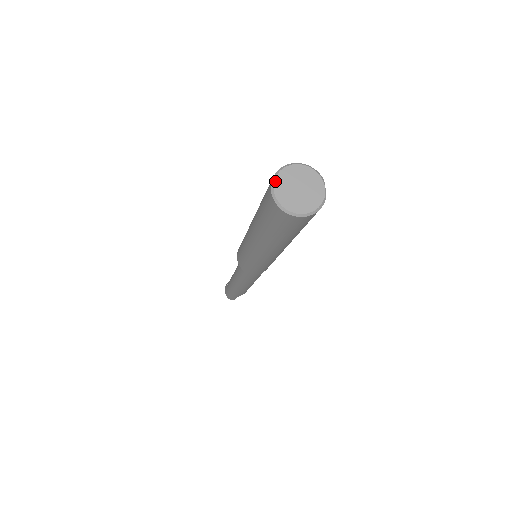
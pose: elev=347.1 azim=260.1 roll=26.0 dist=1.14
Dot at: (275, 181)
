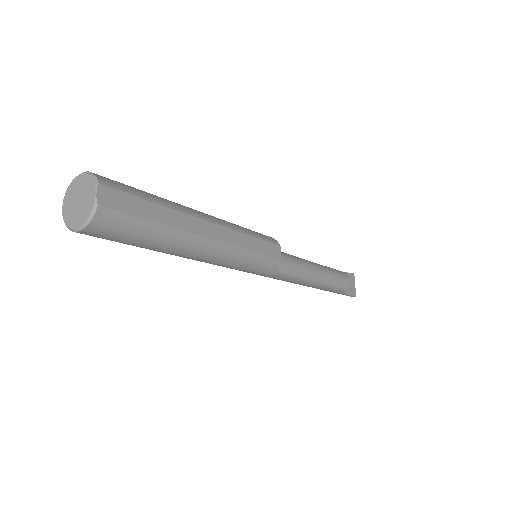
Dot at: (64, 199)
